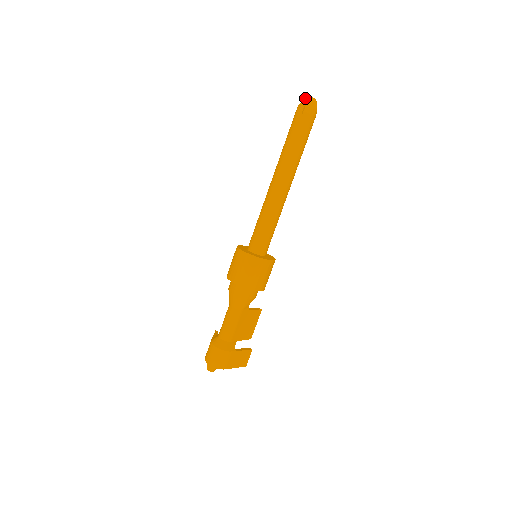
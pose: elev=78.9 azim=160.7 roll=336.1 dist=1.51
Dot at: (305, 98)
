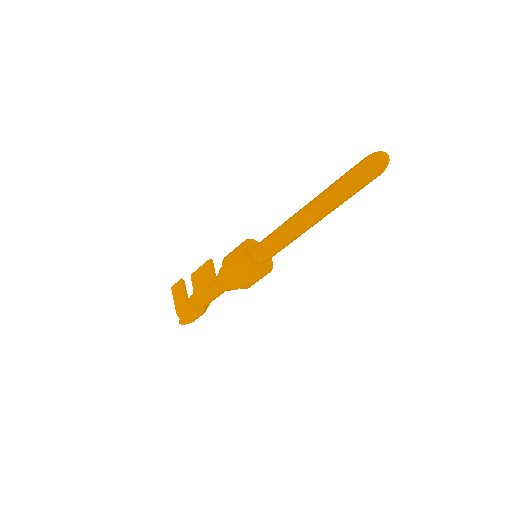
Dot at: (383, 159)
